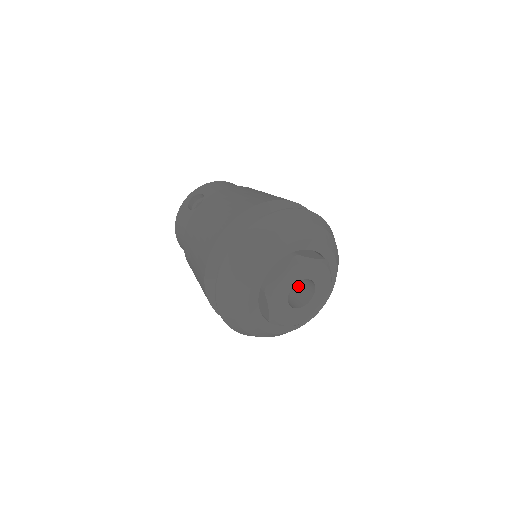
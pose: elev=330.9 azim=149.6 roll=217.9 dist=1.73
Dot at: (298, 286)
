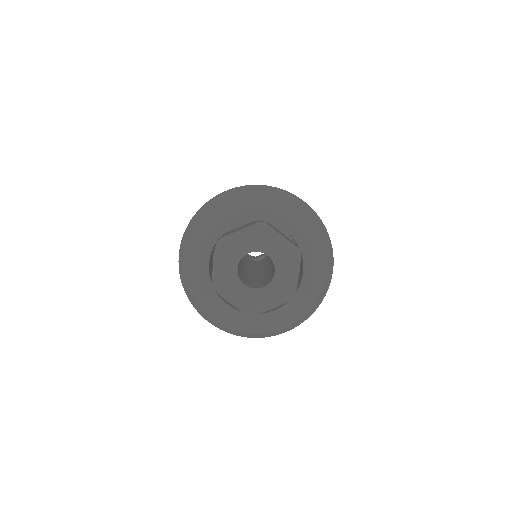
Dot at: (267, 278)
